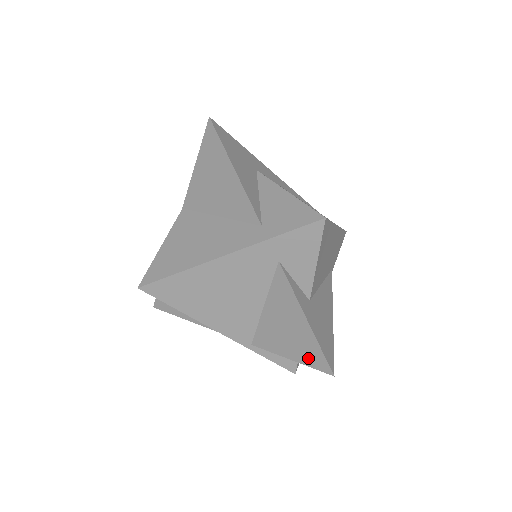
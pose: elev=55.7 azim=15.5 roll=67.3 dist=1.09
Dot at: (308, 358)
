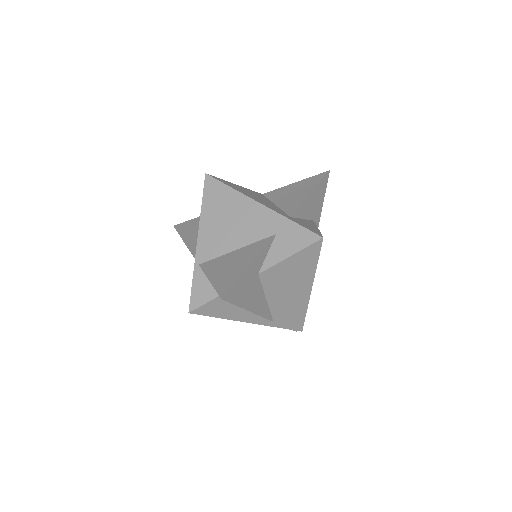
Dot at: (221, 284)
